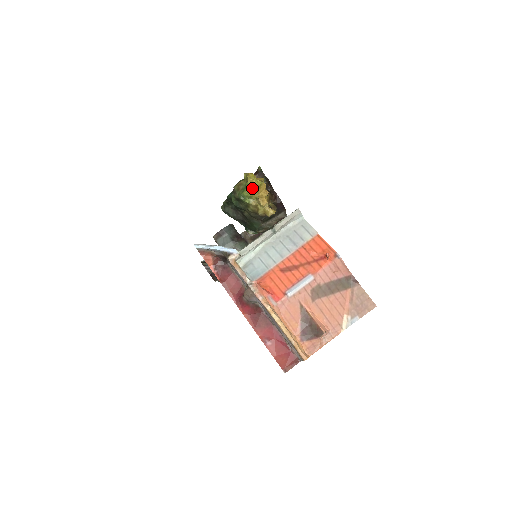
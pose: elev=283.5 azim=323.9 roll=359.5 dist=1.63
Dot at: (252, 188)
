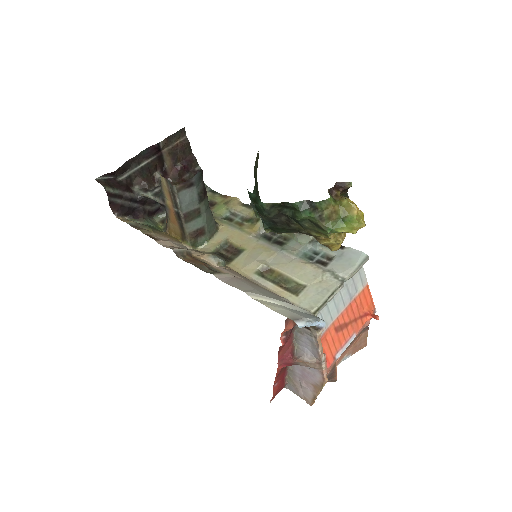
Dot at: occluded
